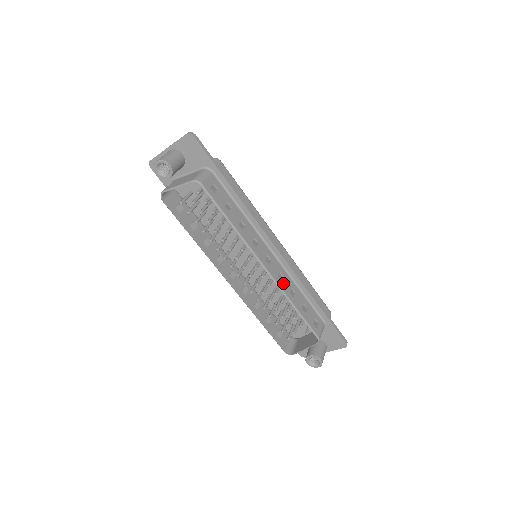
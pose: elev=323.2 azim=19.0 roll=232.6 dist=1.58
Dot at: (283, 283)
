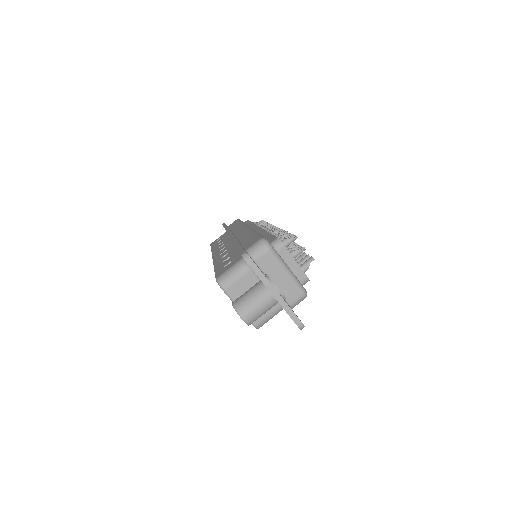
Dot at: occluded
